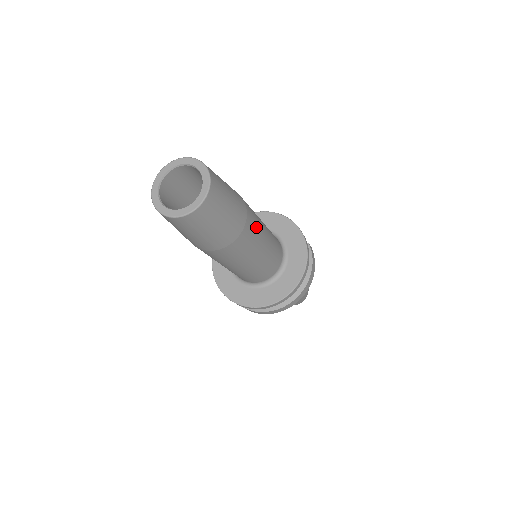
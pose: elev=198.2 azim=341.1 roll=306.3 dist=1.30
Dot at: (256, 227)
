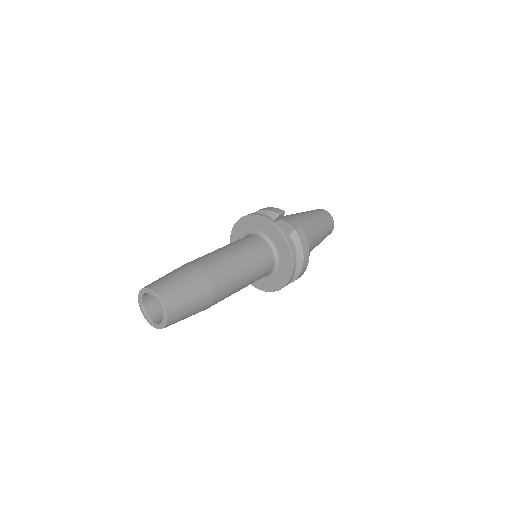
Dot at: (227, 279)
